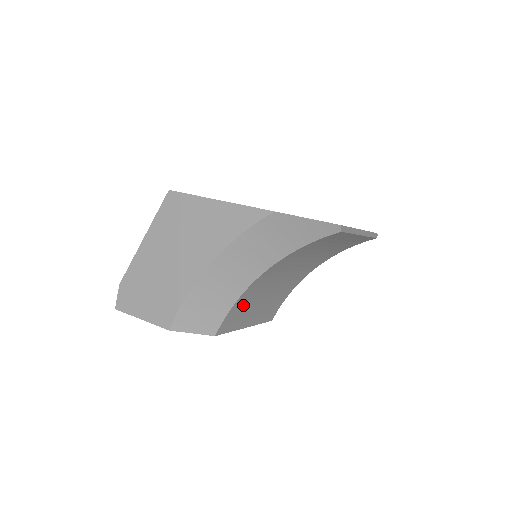
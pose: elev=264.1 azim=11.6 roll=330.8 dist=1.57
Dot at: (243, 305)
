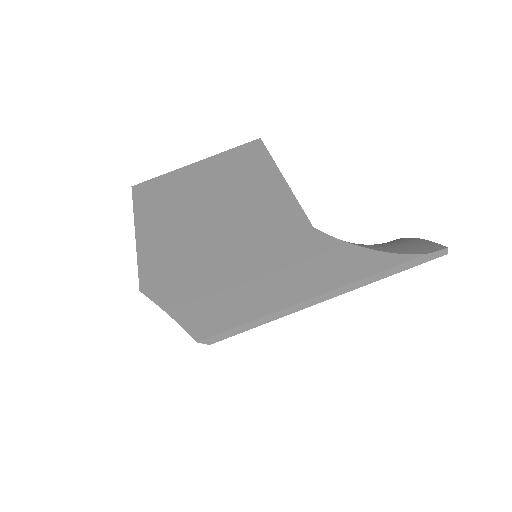
Dot at: occluded
